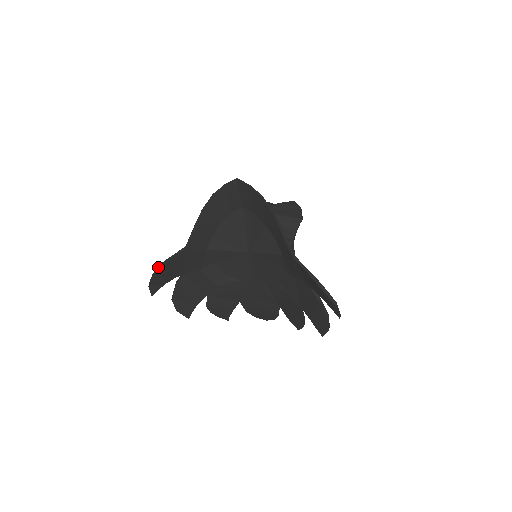
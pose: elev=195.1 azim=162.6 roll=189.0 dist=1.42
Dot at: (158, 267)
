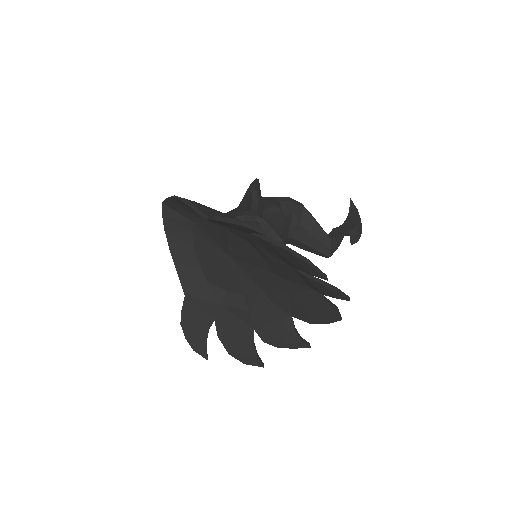
Dot at: (183, 326)
